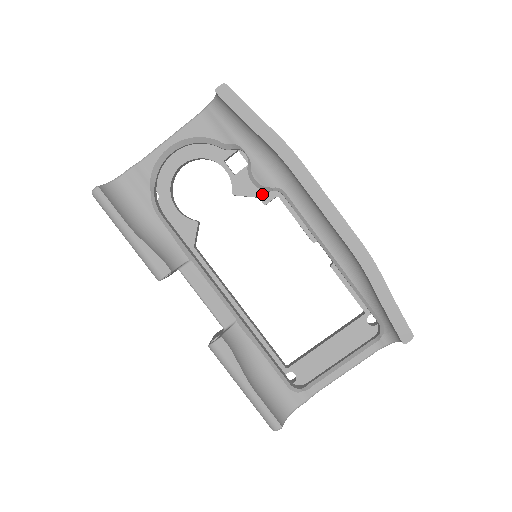
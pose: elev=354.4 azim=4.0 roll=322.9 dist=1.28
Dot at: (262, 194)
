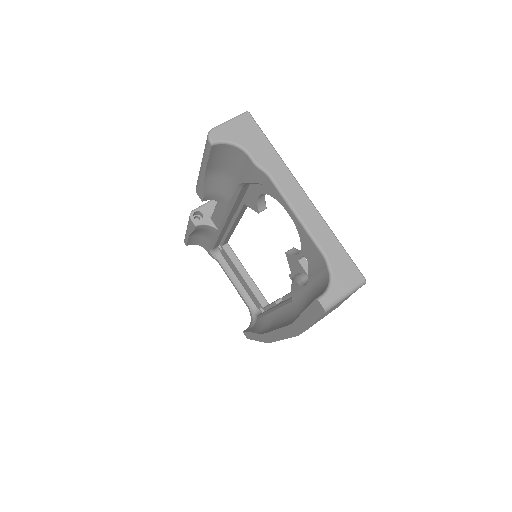
Dot at: occluded
